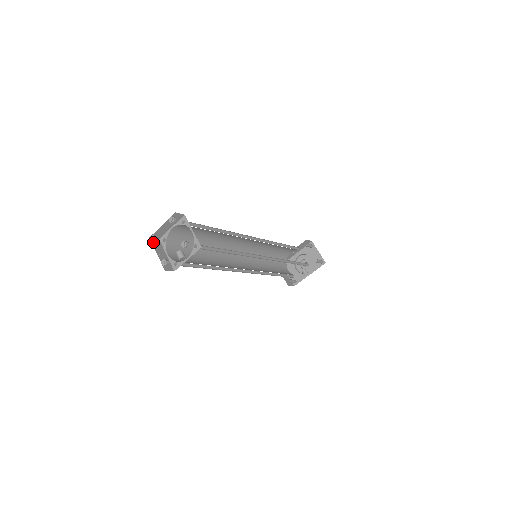
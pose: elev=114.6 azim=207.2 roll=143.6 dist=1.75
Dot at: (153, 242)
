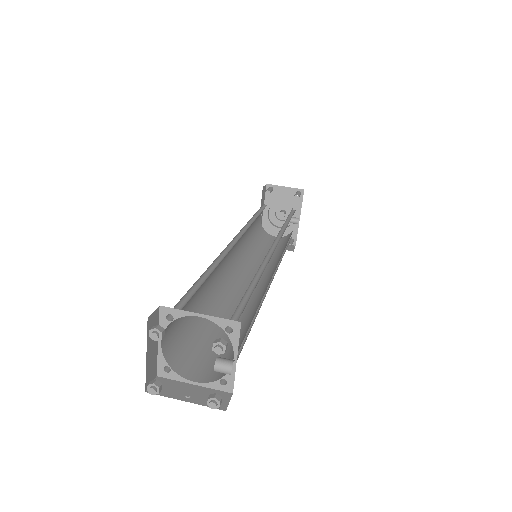
Dot at: occluded
